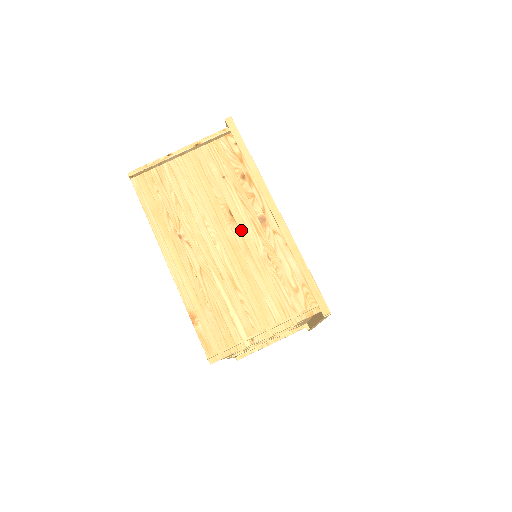
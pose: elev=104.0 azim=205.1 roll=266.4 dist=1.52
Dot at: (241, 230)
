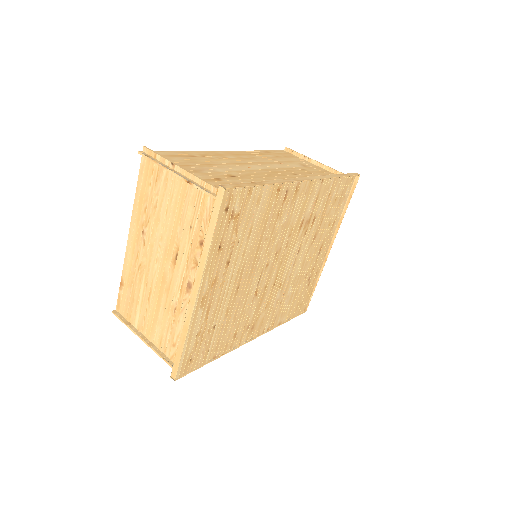
Dot at: (174, 274)
